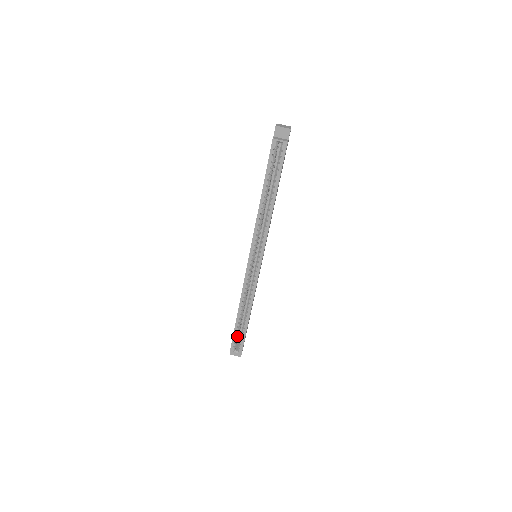
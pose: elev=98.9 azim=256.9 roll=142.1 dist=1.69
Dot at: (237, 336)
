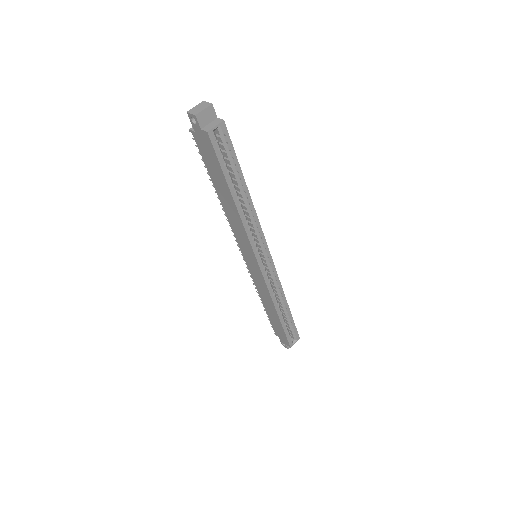
Dot at: (288, 331)
